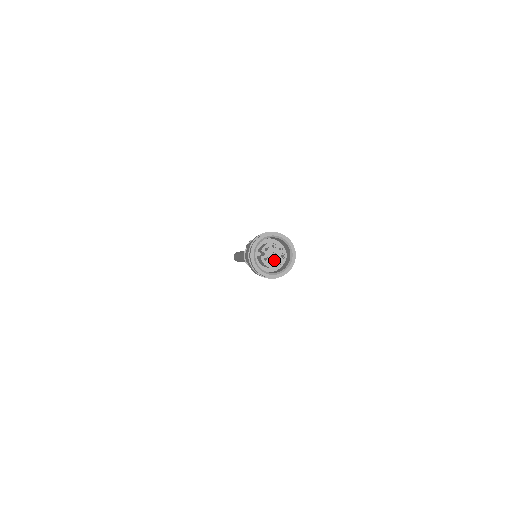
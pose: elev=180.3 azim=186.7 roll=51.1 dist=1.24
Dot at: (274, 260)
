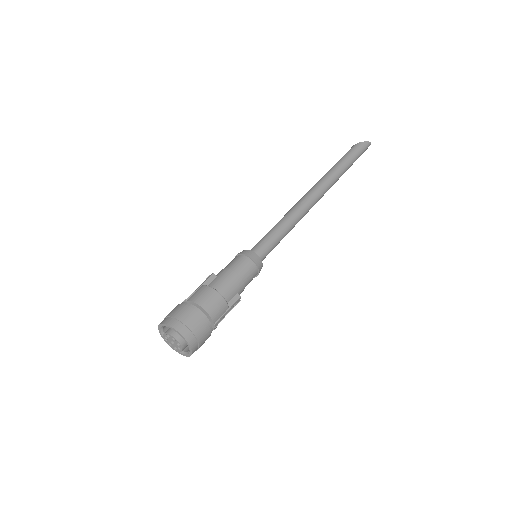
Dot at: (175, 346)
